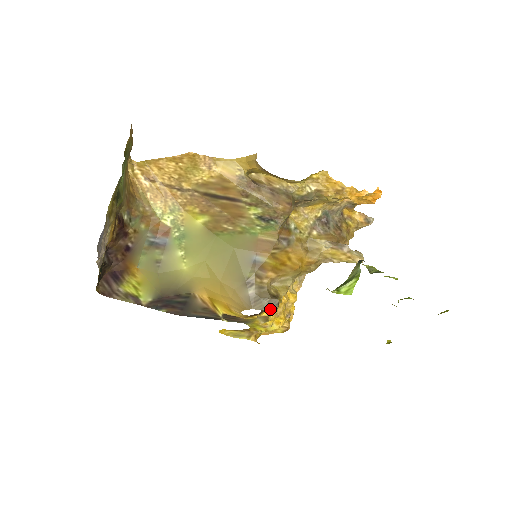
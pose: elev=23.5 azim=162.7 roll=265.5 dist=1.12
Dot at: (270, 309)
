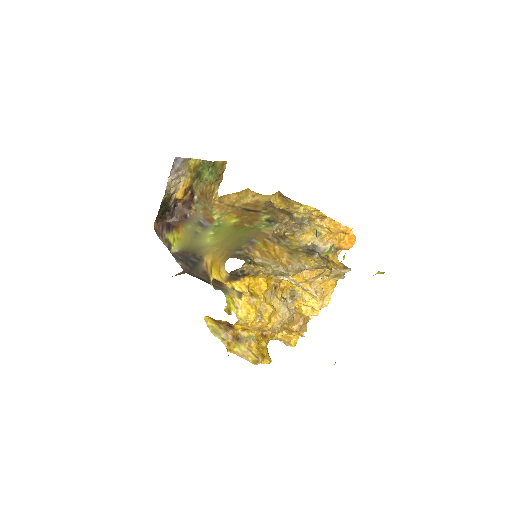
Dot at: (243, 259)
